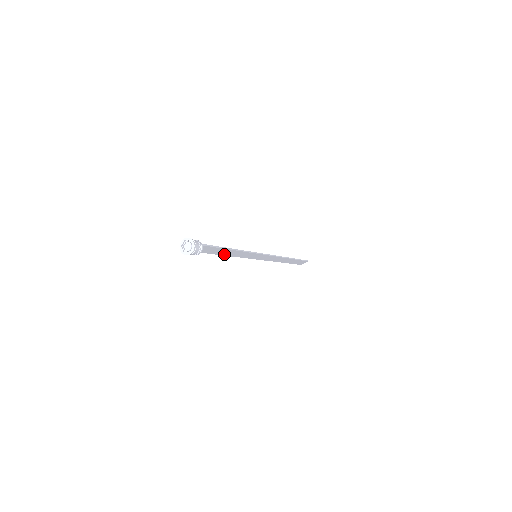
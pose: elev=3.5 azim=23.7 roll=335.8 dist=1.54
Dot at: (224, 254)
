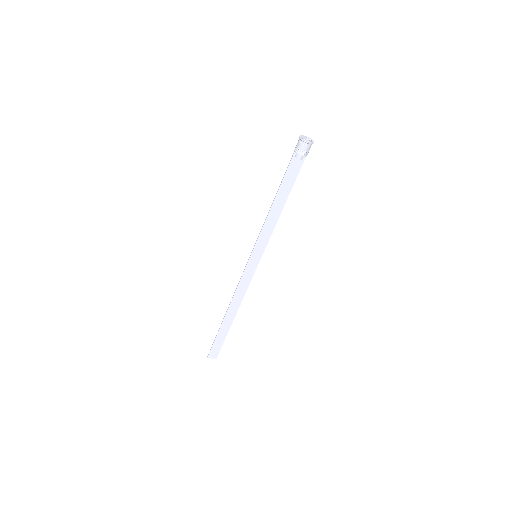
Dot at: (275, 203)
